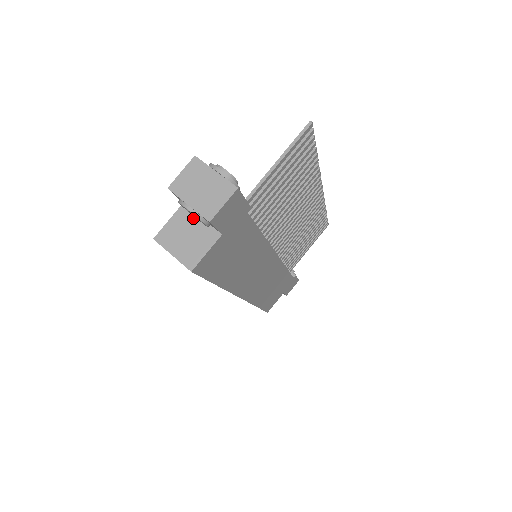
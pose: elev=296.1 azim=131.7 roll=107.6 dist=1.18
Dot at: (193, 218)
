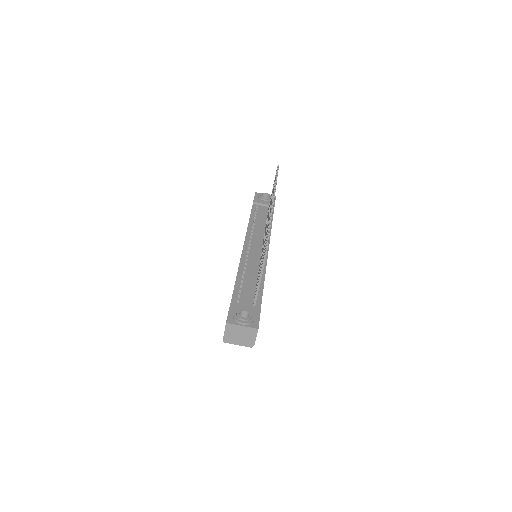
Dot at: occluded
